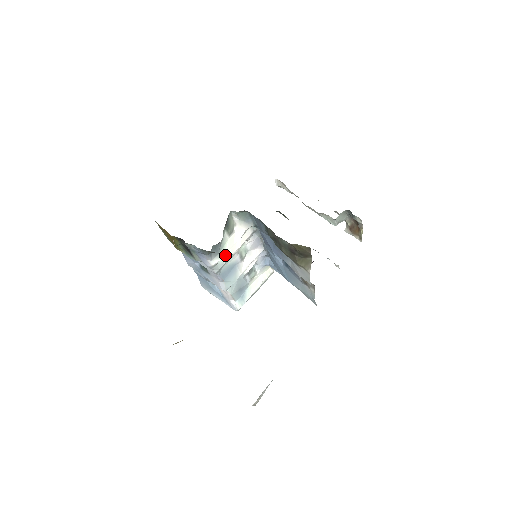
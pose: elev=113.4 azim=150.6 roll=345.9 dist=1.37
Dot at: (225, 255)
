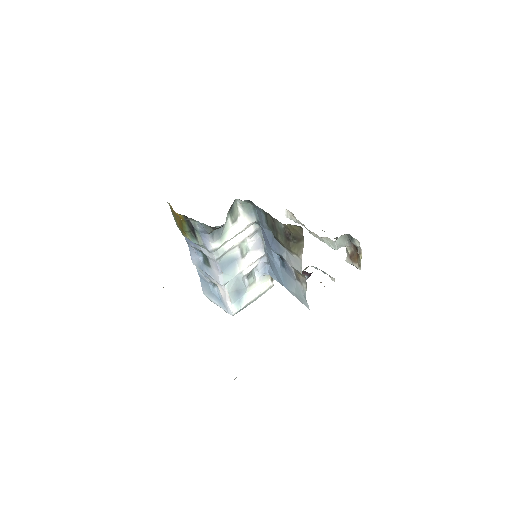
Dot at: (226, 243)
